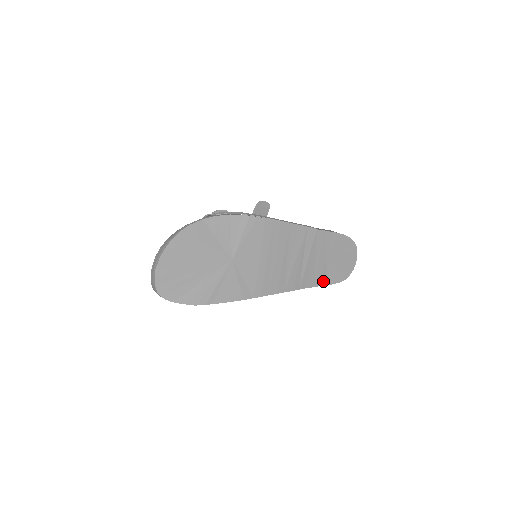
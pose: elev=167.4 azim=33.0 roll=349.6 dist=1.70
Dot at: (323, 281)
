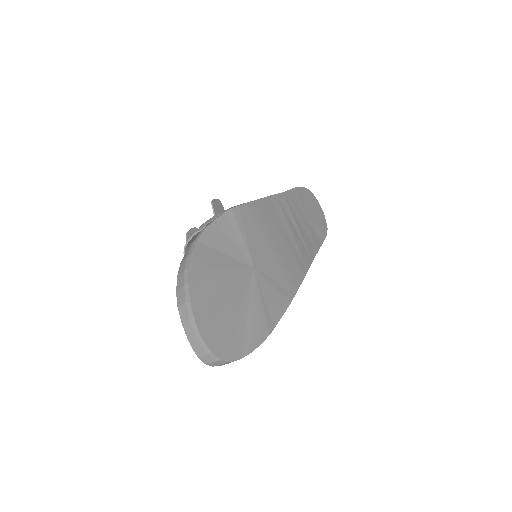
Dot at: (318, 242)
